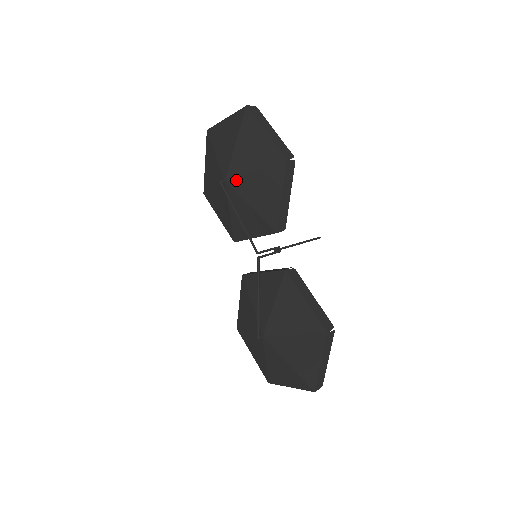
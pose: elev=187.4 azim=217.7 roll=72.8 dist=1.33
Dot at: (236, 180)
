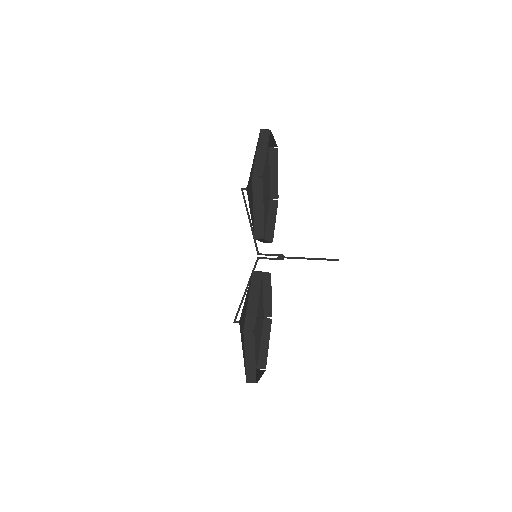
Dot at: occluded
